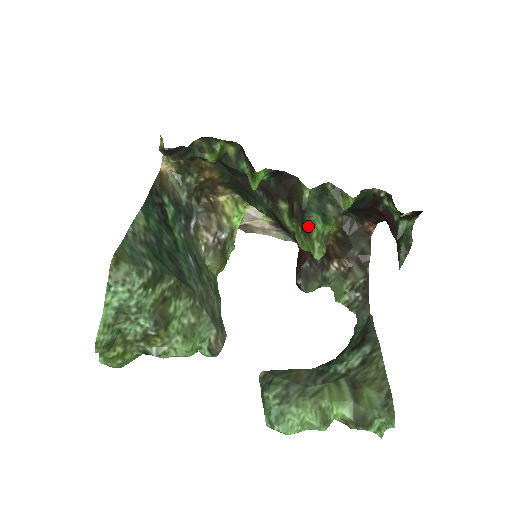
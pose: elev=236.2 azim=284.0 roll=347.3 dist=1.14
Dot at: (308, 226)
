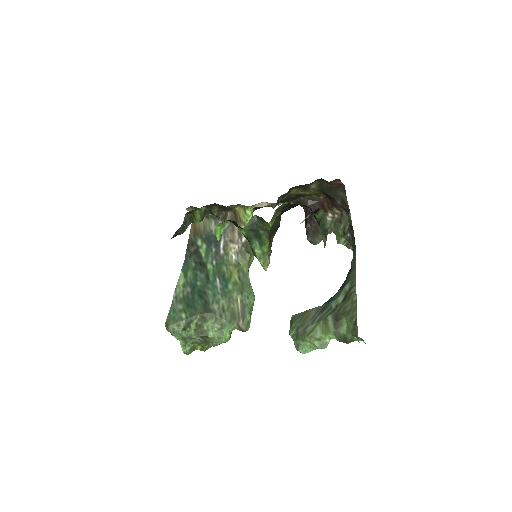
Dot at: (253, 252)
